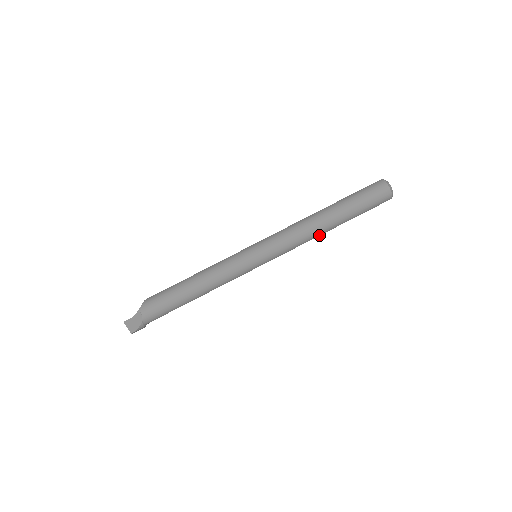
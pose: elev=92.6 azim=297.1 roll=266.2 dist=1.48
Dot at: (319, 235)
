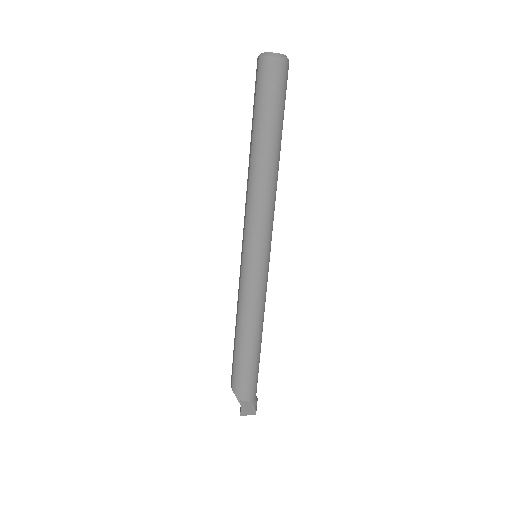
Dot at: (277, 176)
